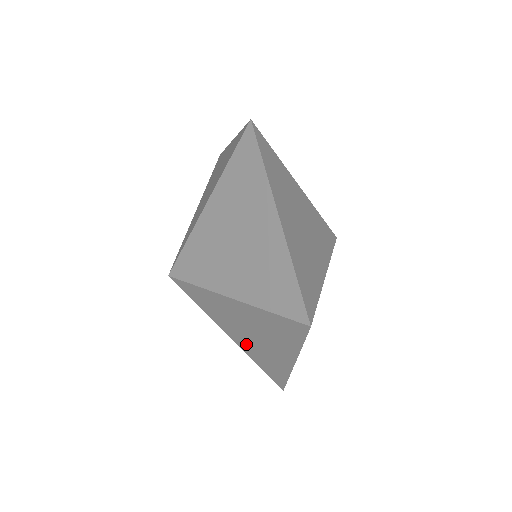
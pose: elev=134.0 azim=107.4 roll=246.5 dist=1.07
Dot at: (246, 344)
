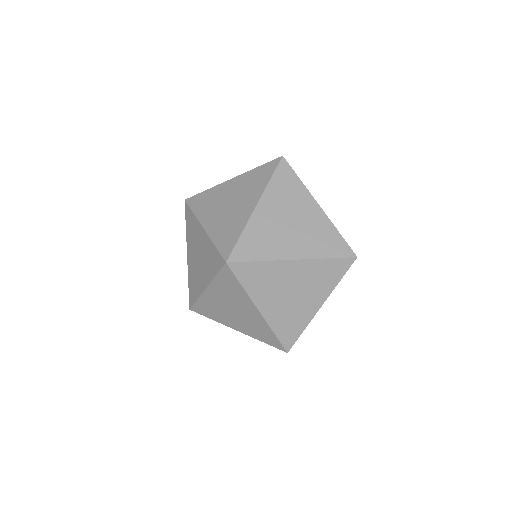
Dot at: (302, 244)
